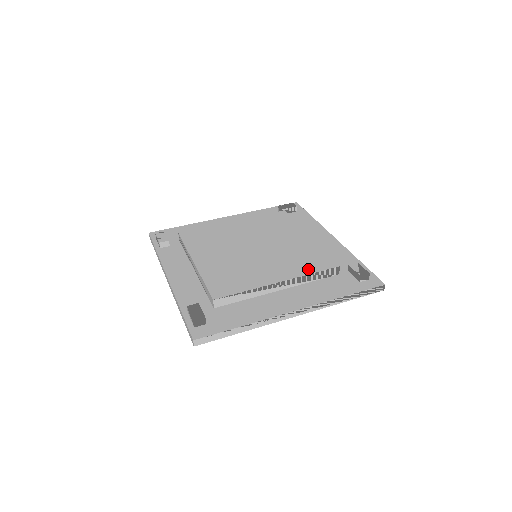
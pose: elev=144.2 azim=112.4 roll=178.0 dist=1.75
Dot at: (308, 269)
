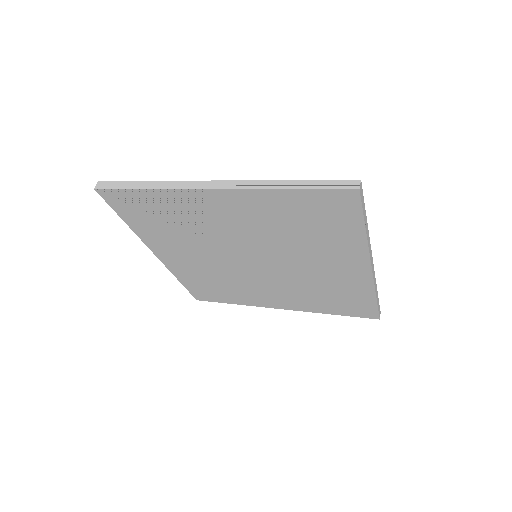
Dot at: occluded
